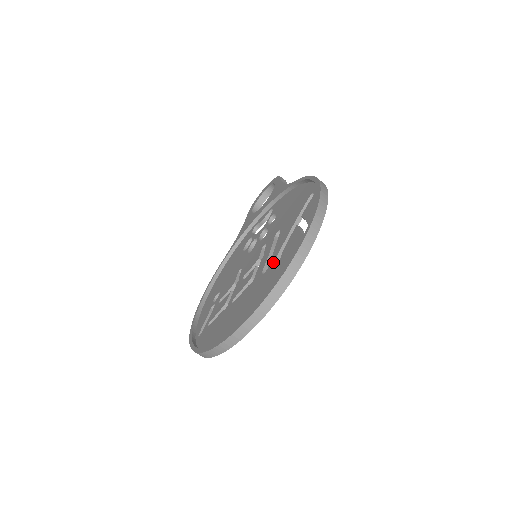
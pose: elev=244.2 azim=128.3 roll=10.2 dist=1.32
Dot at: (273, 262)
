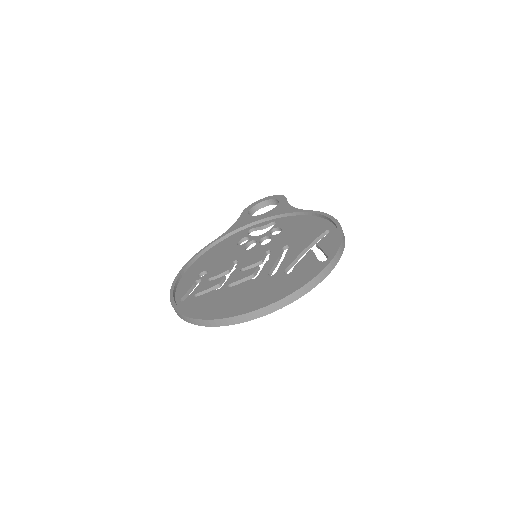
Dot at: (283, 270)
